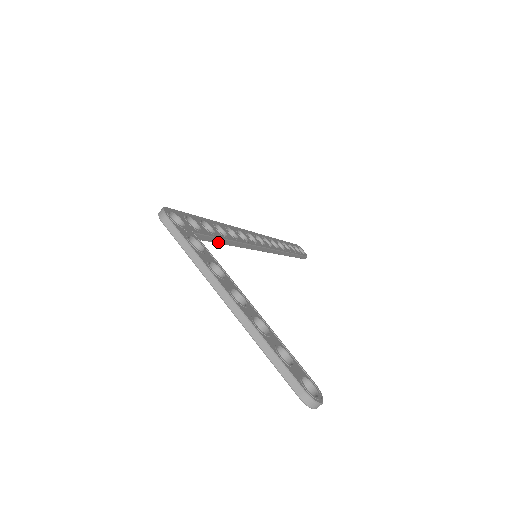
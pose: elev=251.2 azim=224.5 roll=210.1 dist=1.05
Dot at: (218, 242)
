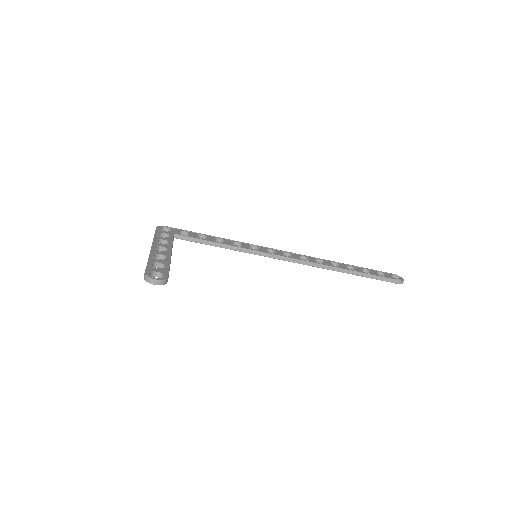
Dot at: (209, 244)
